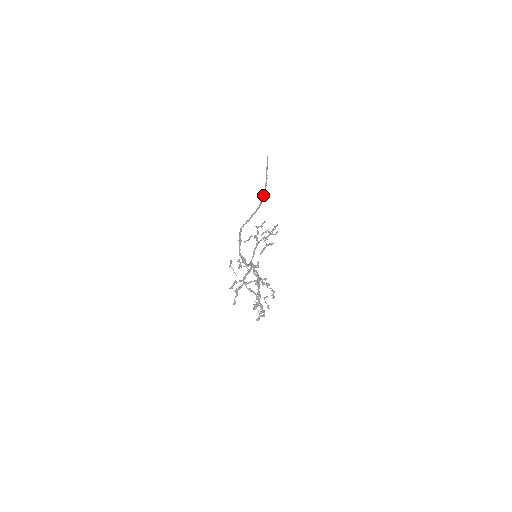
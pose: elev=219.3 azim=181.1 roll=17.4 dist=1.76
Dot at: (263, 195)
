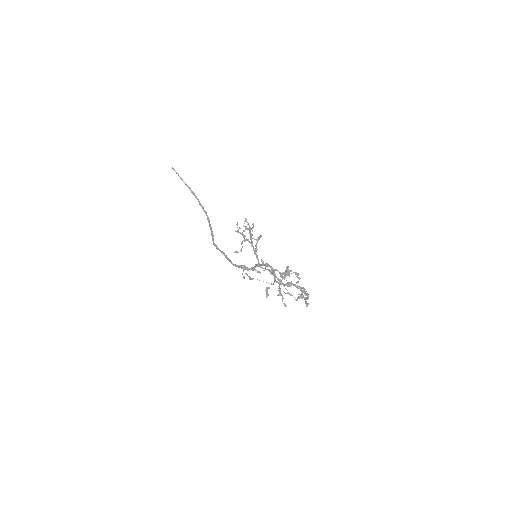
Dot at: (199, 203)
